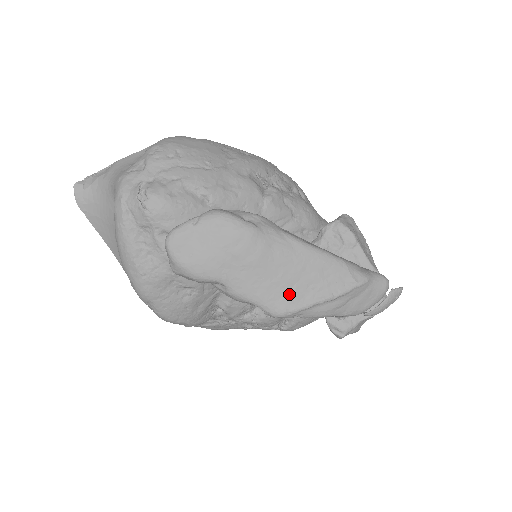
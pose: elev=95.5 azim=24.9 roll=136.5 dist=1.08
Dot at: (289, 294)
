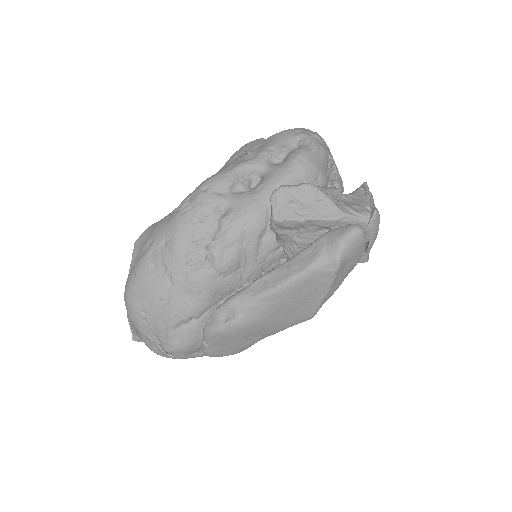
Dot at: (301, 312)
